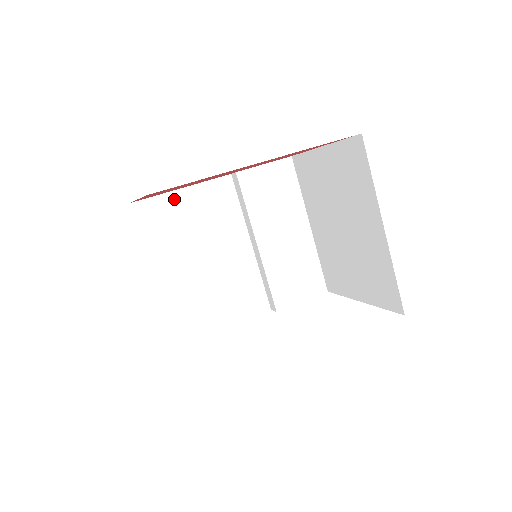
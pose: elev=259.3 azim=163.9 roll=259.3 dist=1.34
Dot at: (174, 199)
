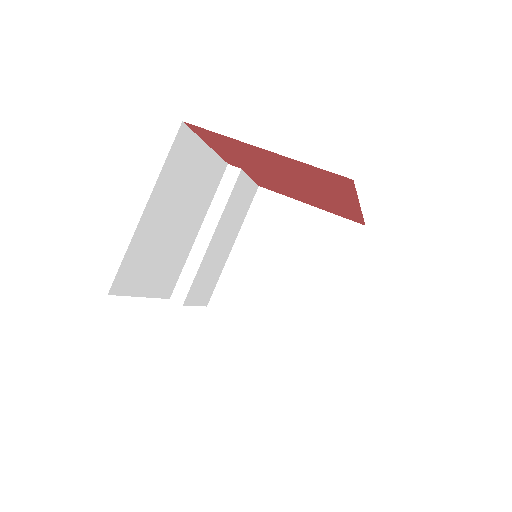
Dot at: (199, 149)
